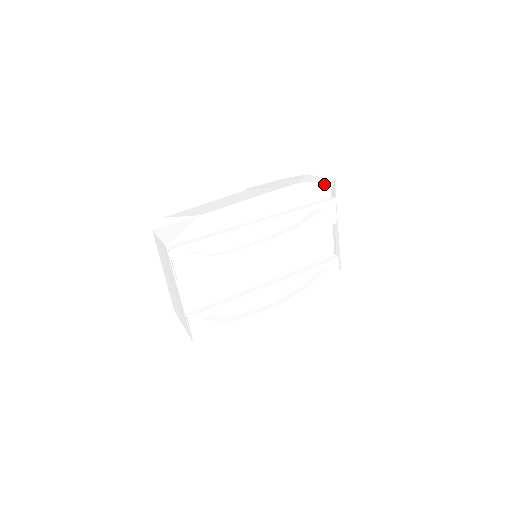
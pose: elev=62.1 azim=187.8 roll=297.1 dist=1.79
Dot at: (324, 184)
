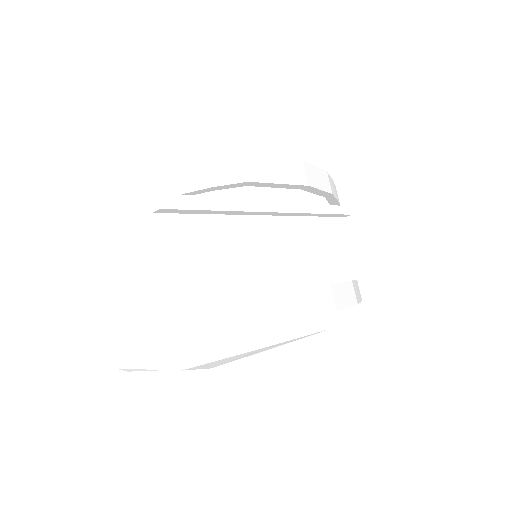
Dot at: occluded
